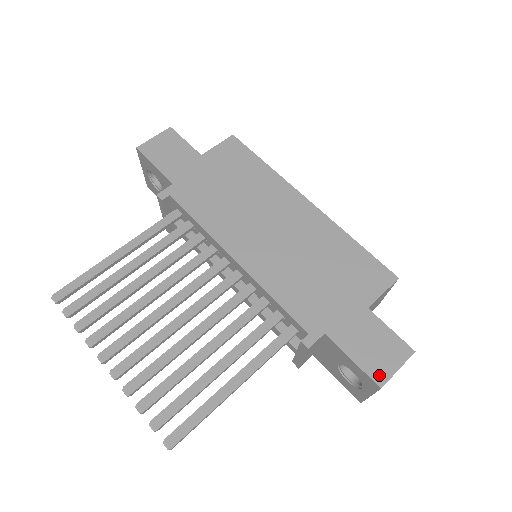
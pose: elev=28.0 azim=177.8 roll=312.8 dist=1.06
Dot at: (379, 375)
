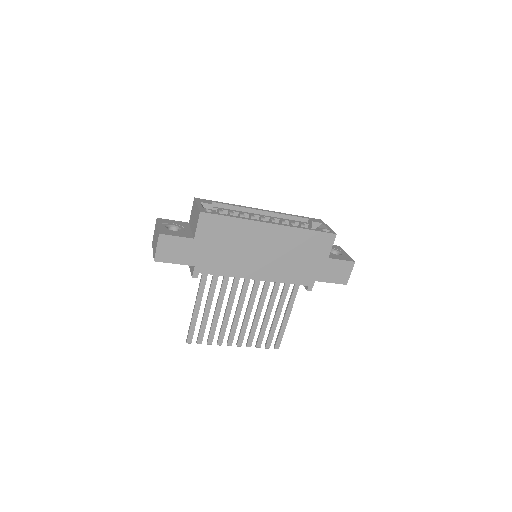
Dot at: (344, 281)
